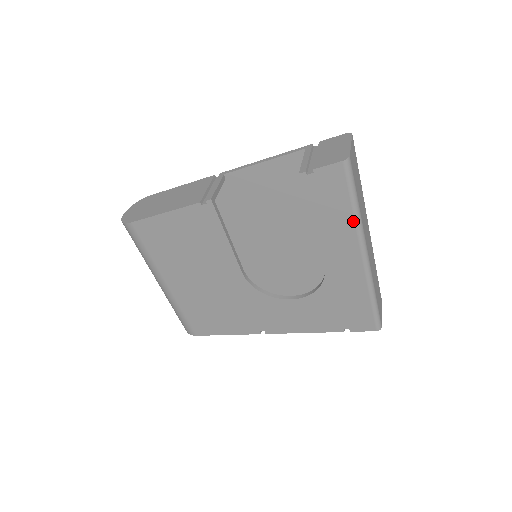
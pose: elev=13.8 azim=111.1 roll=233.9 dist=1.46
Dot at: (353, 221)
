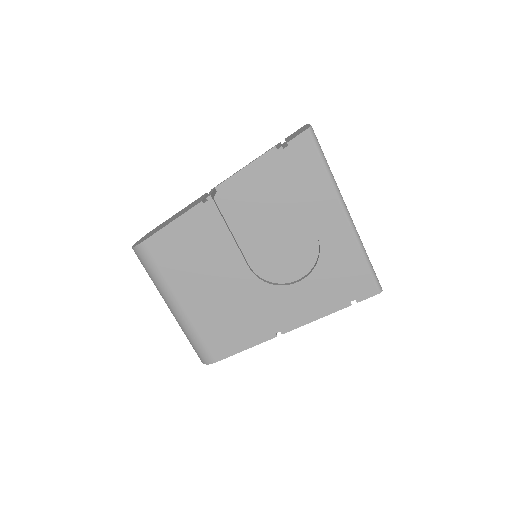
Dot at: (329, 181)
